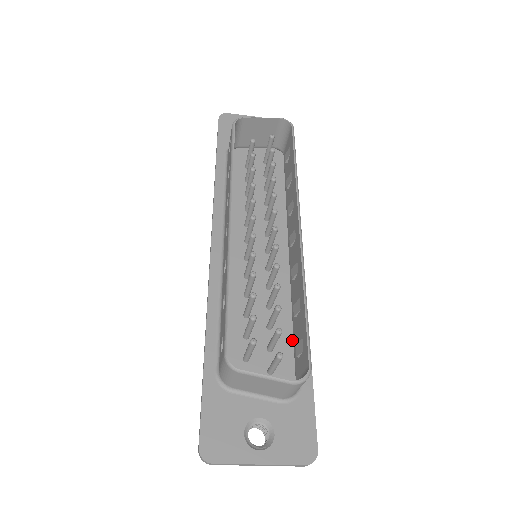
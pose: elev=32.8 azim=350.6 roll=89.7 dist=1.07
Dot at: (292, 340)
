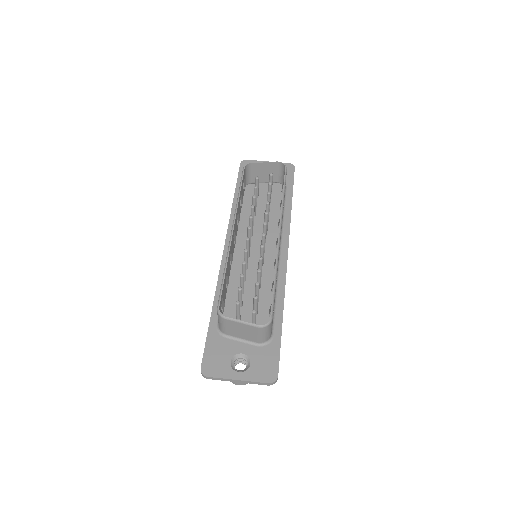
Dot at: occluded
